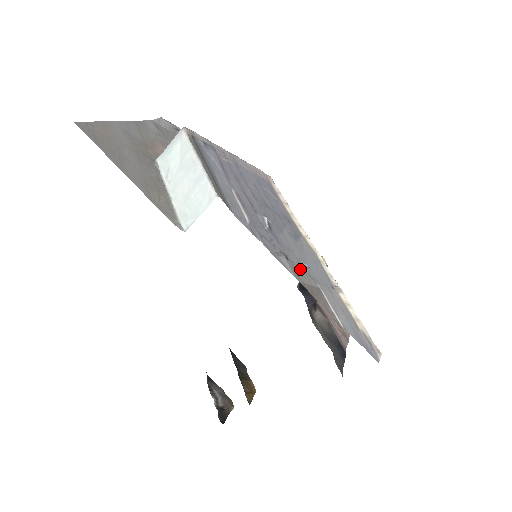
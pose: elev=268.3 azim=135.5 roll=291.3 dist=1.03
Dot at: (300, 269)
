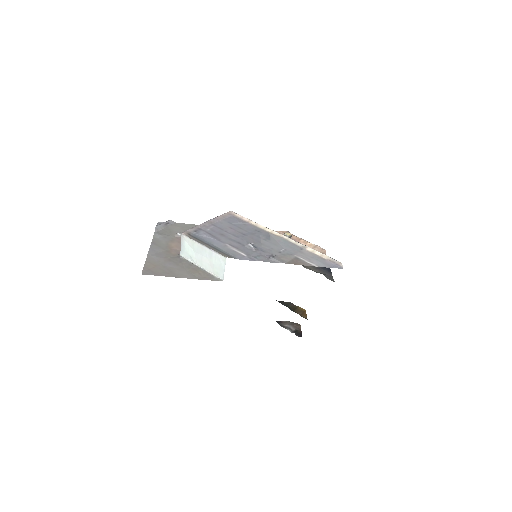
Dot at: (282, 256)
